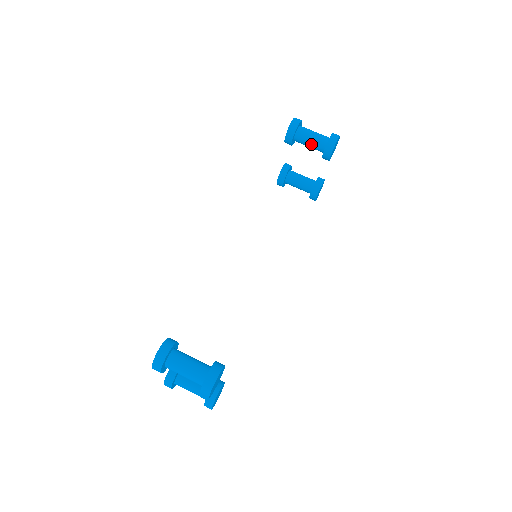
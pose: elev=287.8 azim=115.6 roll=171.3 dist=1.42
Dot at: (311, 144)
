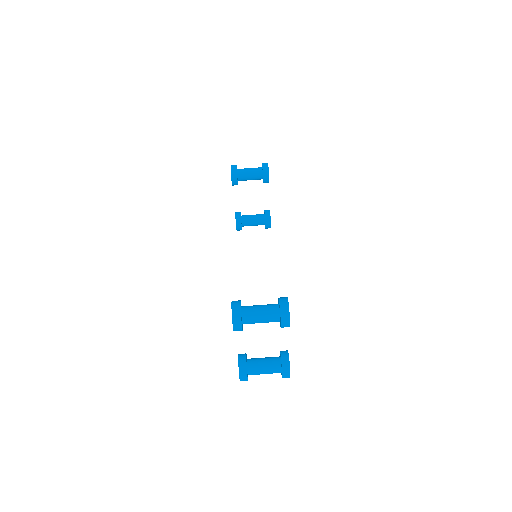
Dot at: (251, 176)
